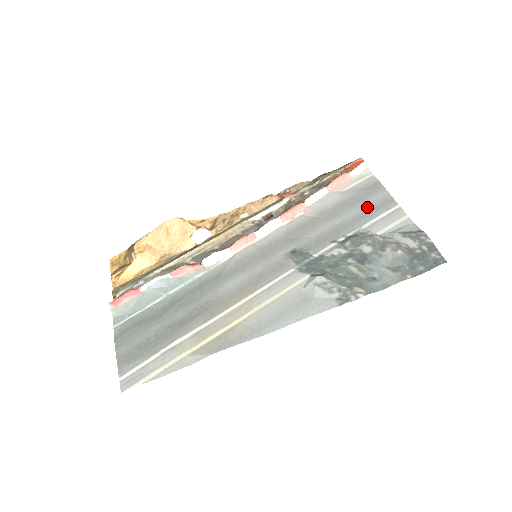
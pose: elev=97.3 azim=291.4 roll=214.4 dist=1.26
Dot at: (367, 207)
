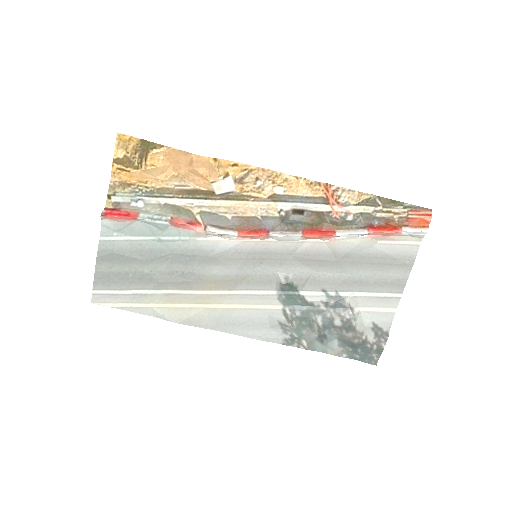
Dot at: (379, 277)
